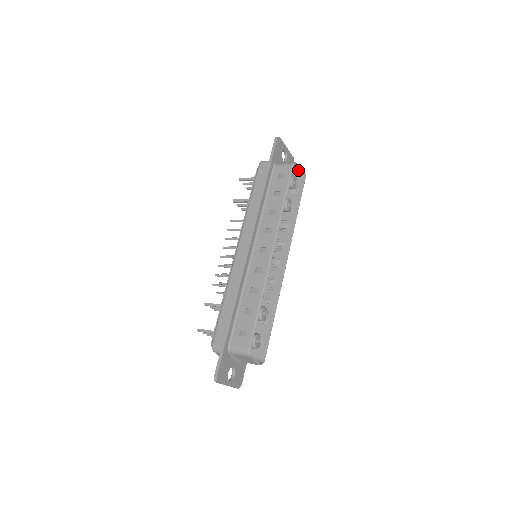
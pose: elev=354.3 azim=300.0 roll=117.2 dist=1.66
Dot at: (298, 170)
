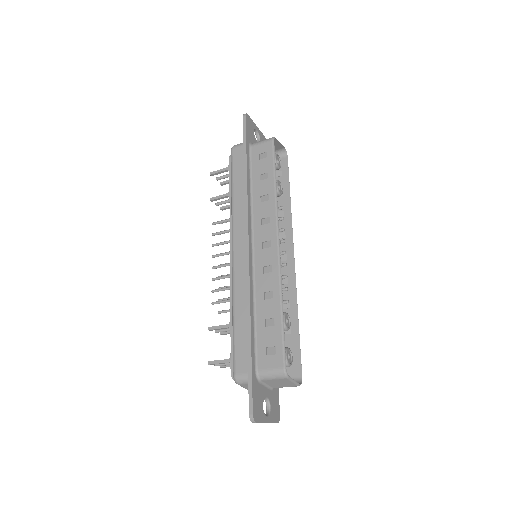
Dot at: (277, 148)
